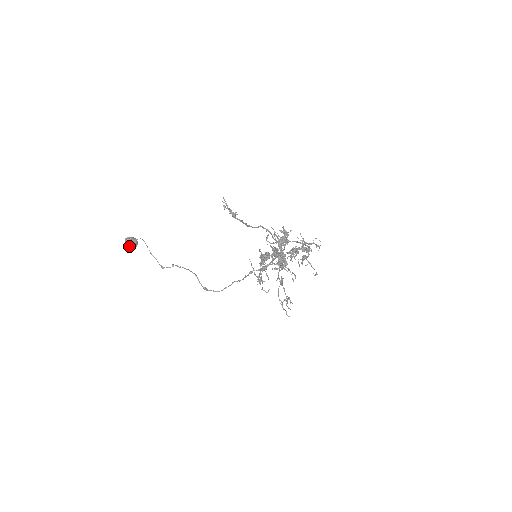
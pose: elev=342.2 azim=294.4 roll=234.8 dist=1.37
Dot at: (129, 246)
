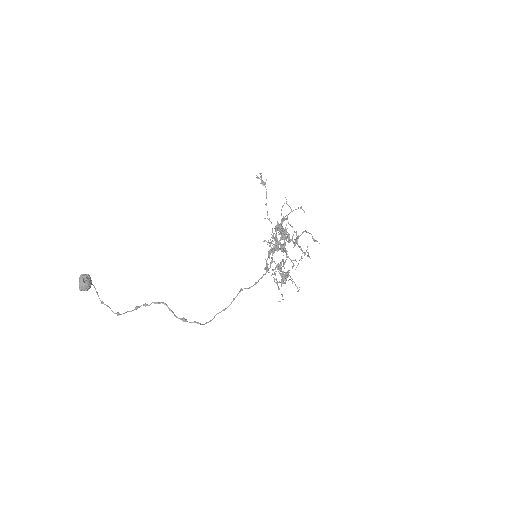
Dot at: (86, 279)
